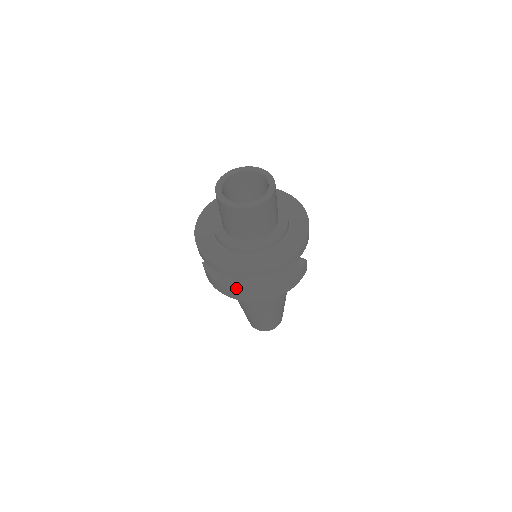
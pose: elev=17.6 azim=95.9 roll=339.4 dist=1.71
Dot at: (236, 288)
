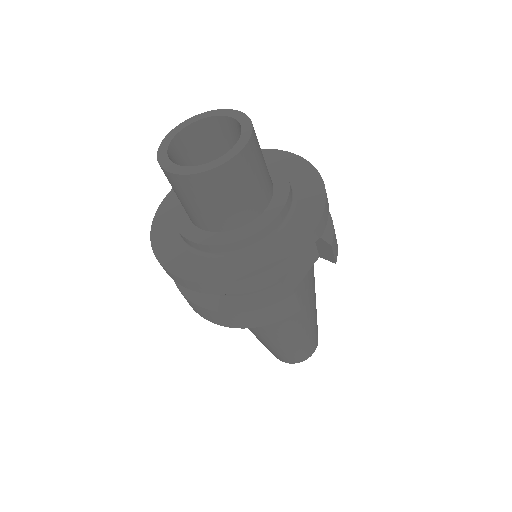
Dot at: (180, 288)
